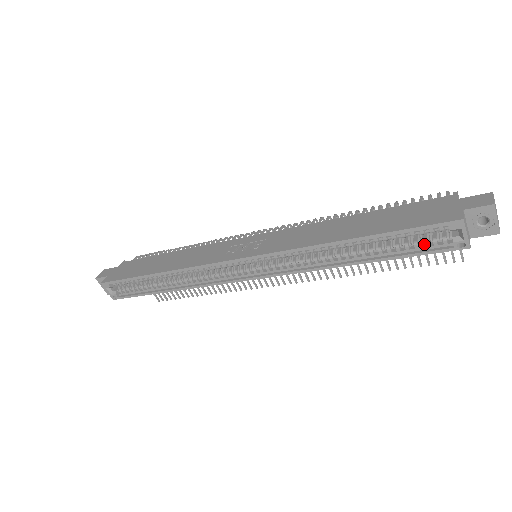
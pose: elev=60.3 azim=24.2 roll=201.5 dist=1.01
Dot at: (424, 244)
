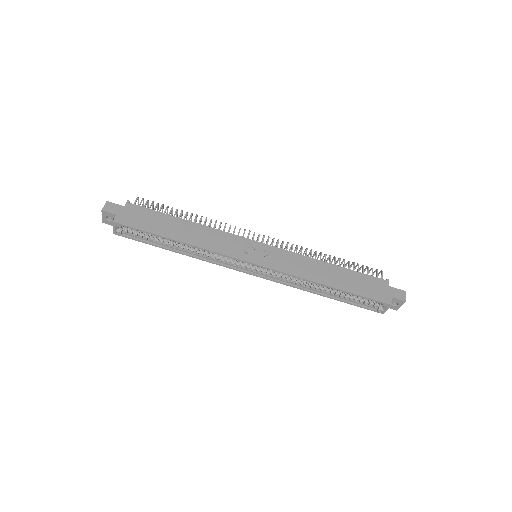
Dot at: (365, 303)
